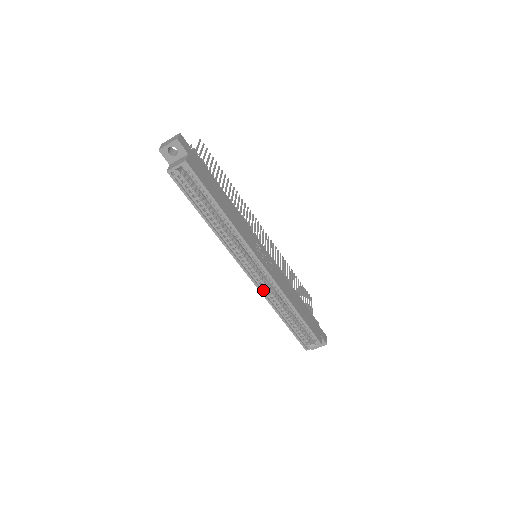
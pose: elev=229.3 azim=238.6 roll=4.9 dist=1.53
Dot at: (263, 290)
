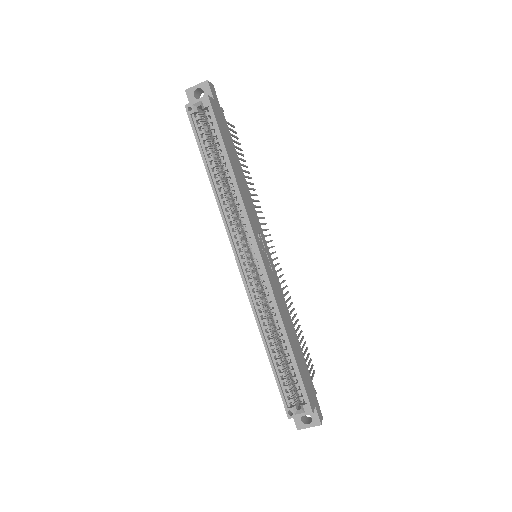
Dot at: (252, 295)
